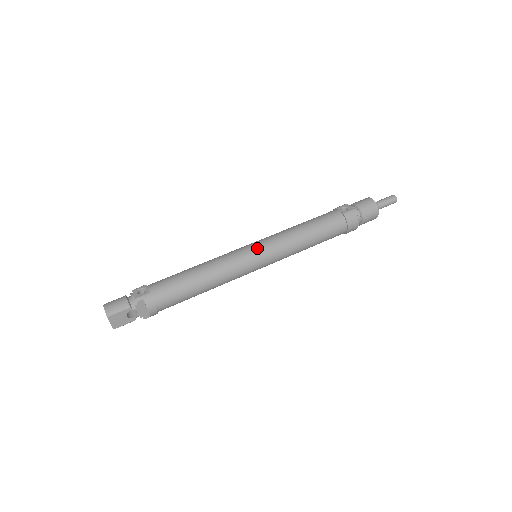
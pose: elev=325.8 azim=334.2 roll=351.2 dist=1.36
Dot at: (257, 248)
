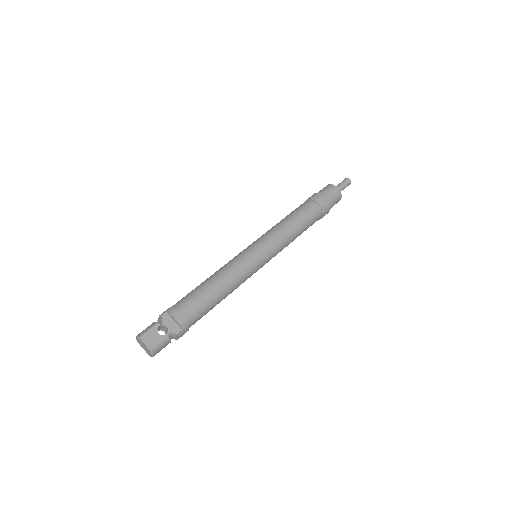
Dot at: (250, 245)
